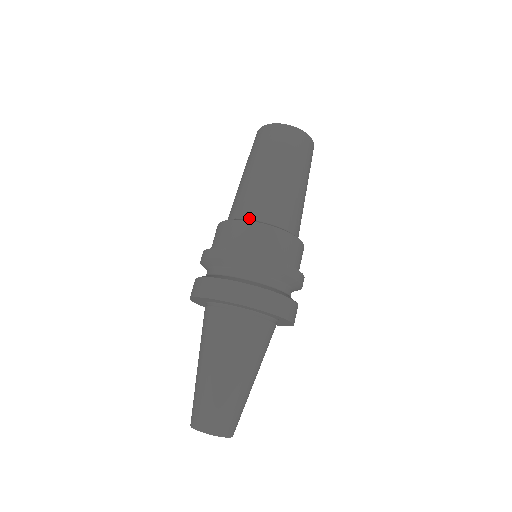
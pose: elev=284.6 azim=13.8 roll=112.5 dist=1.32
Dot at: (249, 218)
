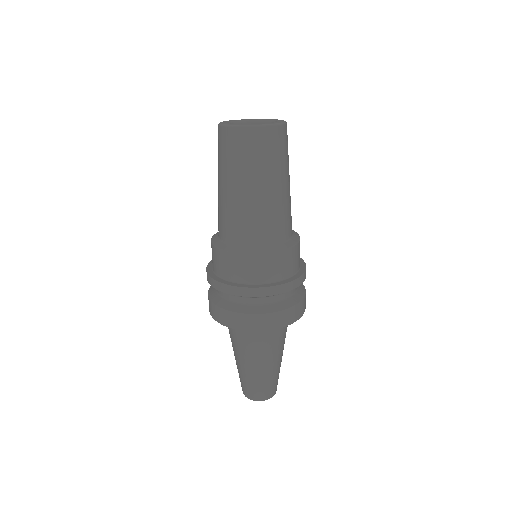
Dot at: (231, 243)
